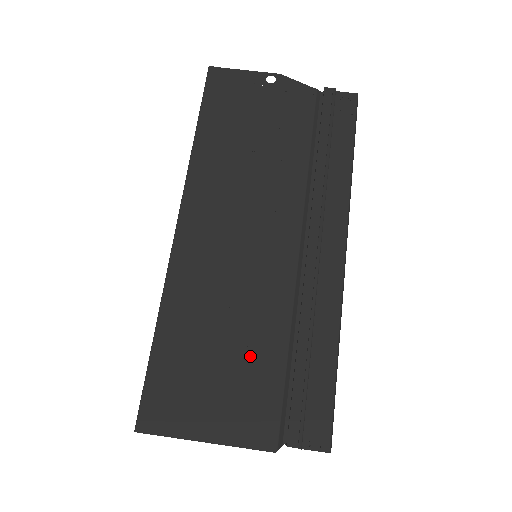
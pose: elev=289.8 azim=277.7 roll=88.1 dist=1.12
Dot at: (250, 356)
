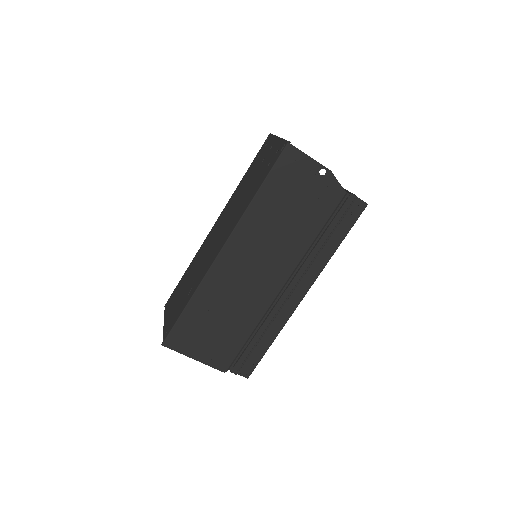
Dot at: (231, 331)
